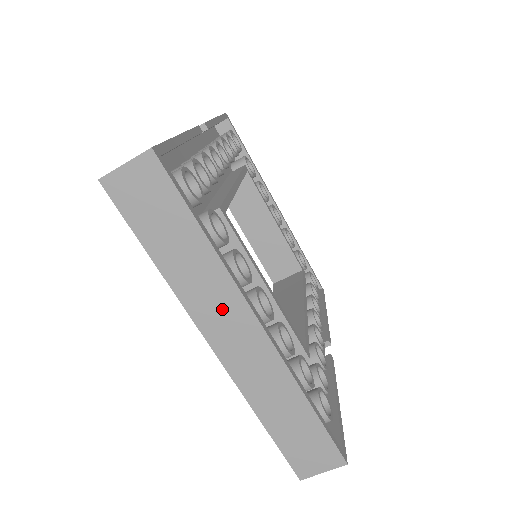
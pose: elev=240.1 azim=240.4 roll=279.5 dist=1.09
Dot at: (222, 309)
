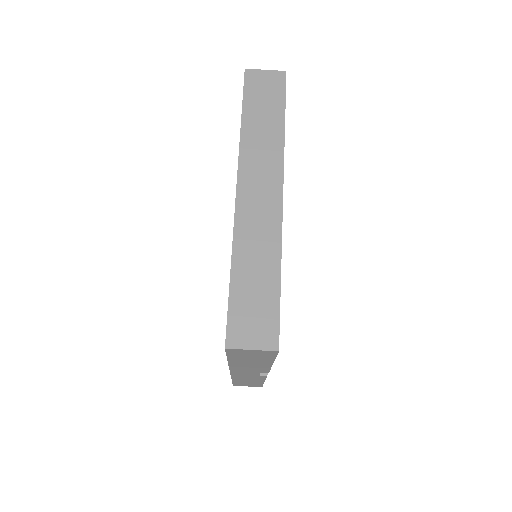
Dot at: (264, 168)
